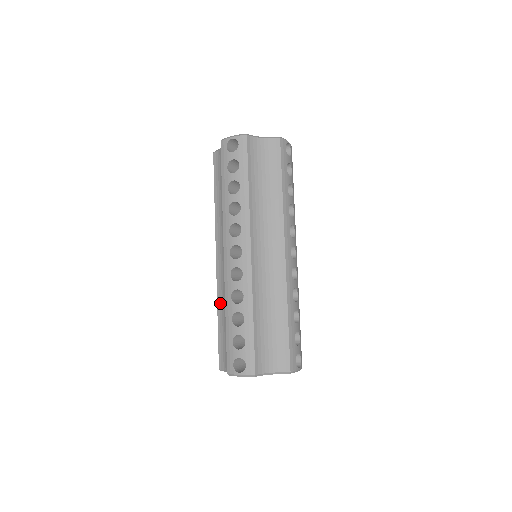
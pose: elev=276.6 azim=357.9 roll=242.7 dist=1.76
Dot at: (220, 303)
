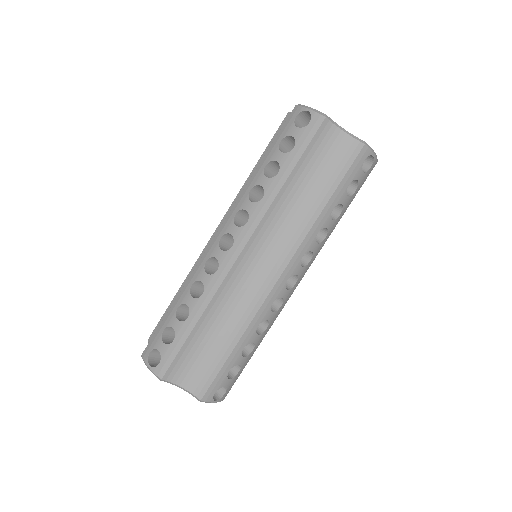
Dot at: occluded
